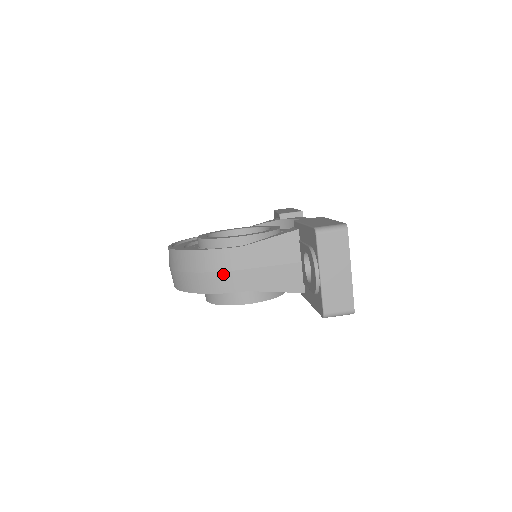
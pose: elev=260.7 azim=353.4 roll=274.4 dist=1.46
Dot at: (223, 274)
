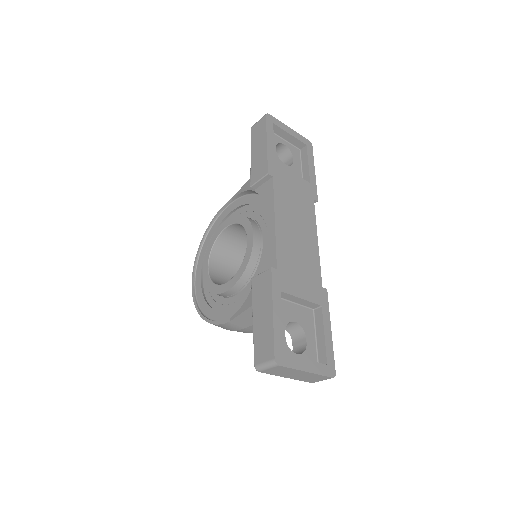
Dot at: occluded
